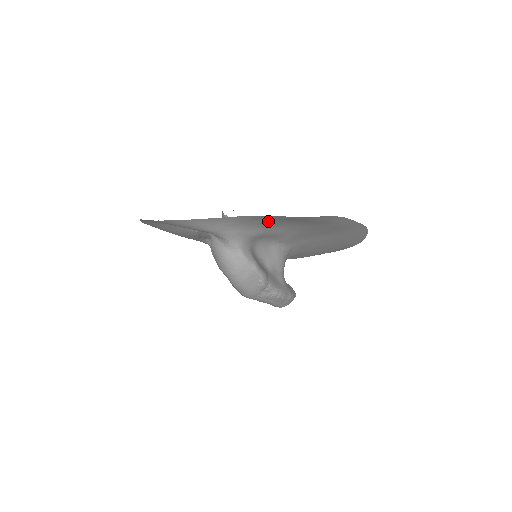
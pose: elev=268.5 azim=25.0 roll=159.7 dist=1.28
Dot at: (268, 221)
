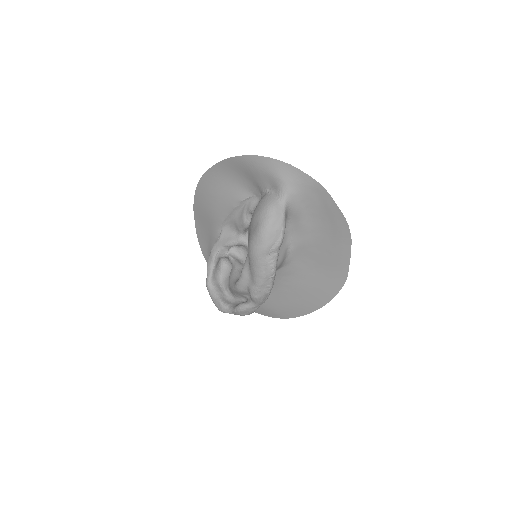
Dot at: (316, 202)
